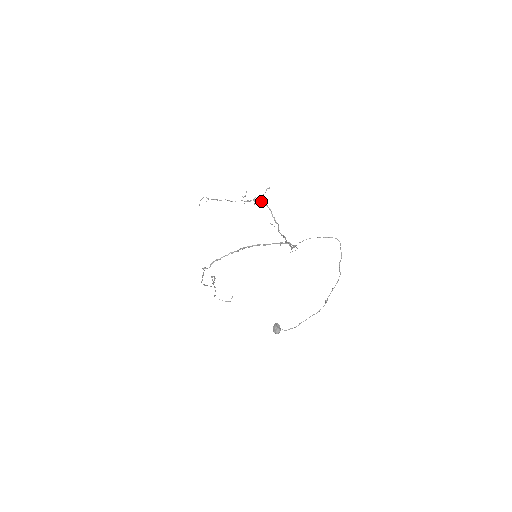
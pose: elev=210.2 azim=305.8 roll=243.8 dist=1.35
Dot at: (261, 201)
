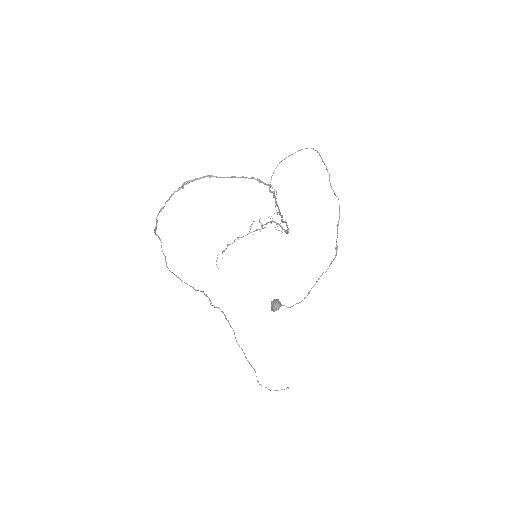
Dot at: occluded
